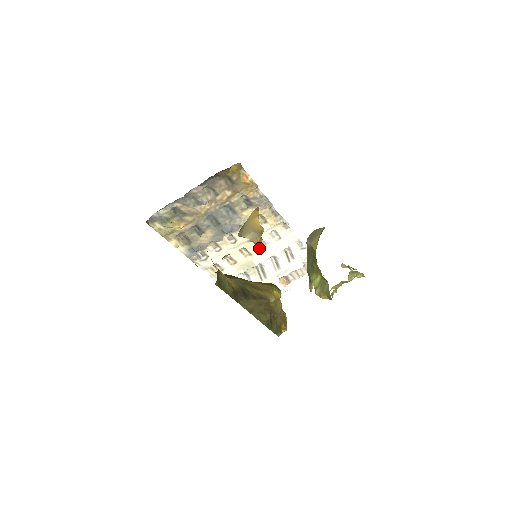
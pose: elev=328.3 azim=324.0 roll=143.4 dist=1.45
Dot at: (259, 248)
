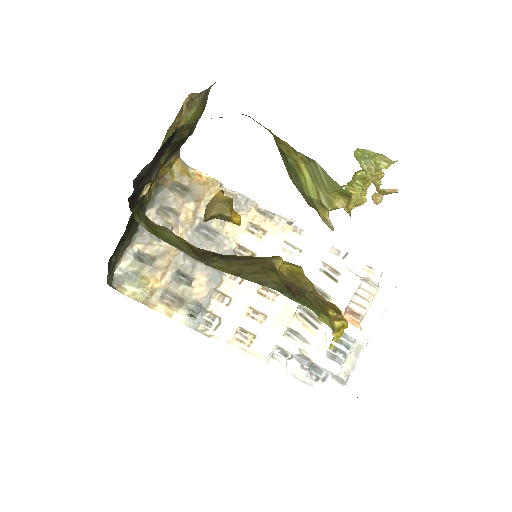
Dot at: occluded
